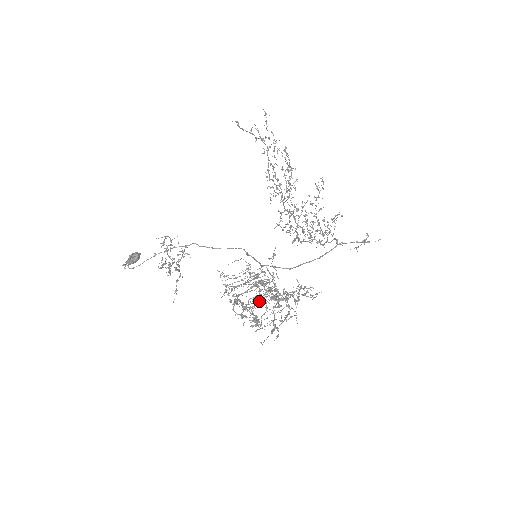
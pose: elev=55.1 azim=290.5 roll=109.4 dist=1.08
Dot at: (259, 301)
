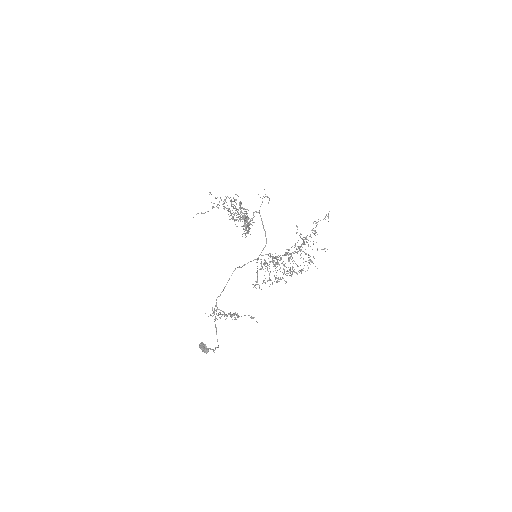
Dot at: occluded
